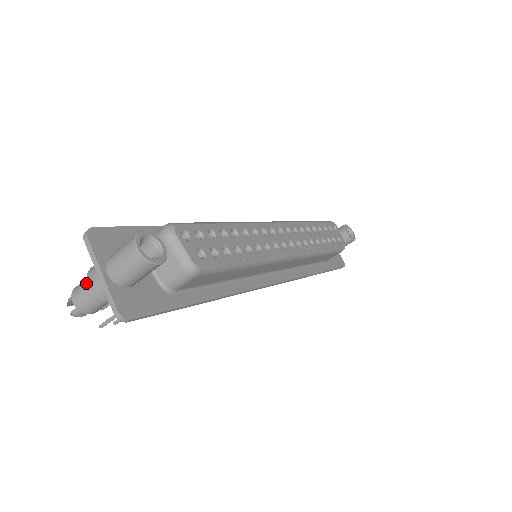
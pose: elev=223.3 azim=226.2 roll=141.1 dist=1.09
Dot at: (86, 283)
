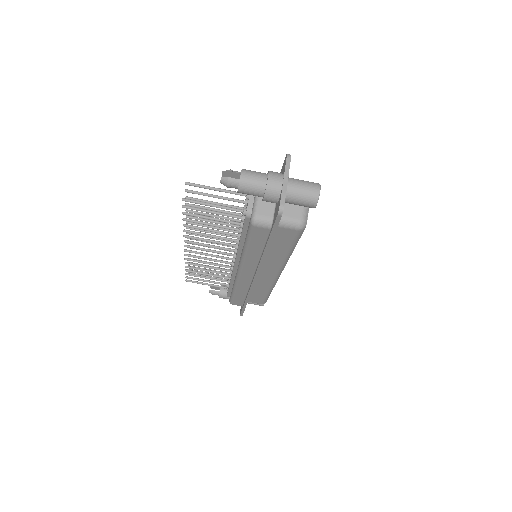
Dot at: (262, 174)
